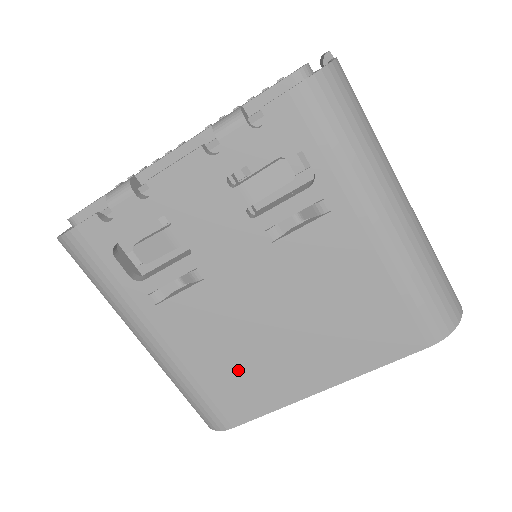
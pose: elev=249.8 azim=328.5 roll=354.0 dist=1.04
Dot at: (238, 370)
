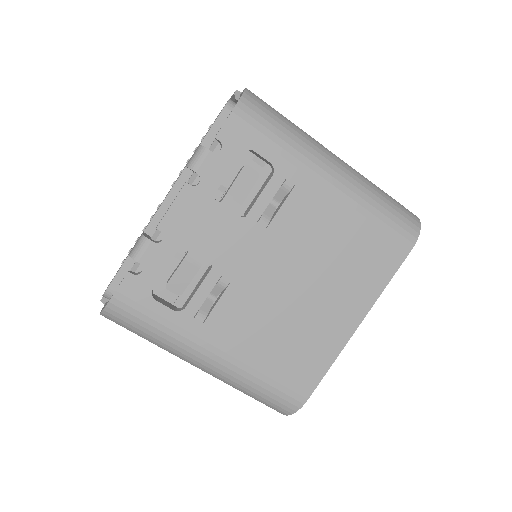
Dot at: (289, 345)
